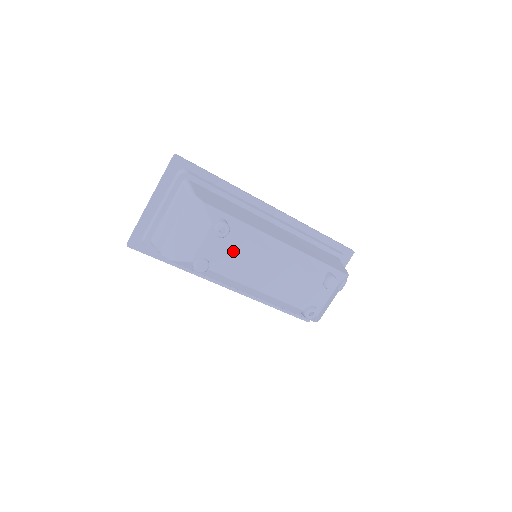
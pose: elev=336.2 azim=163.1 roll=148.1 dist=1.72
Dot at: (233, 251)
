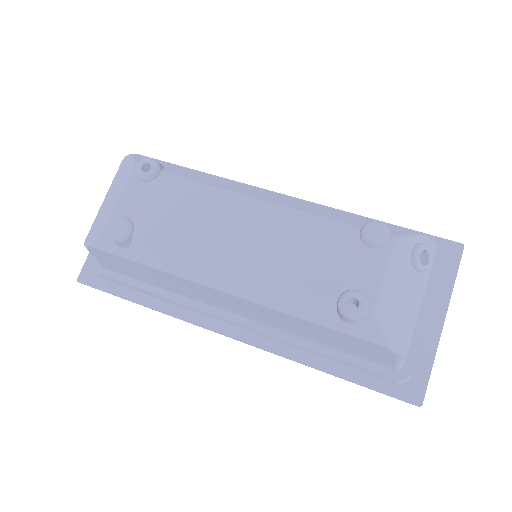
Dot at: (171, 200)
